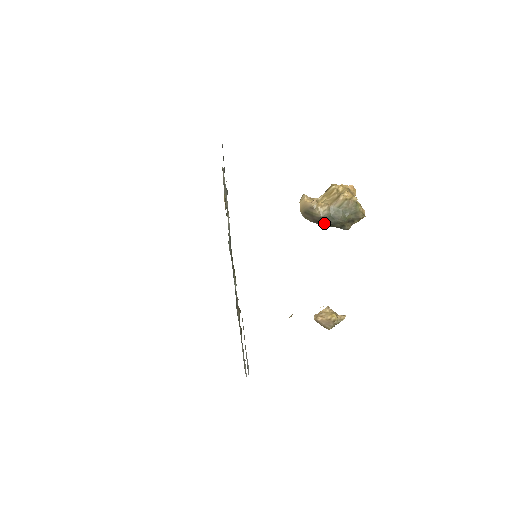
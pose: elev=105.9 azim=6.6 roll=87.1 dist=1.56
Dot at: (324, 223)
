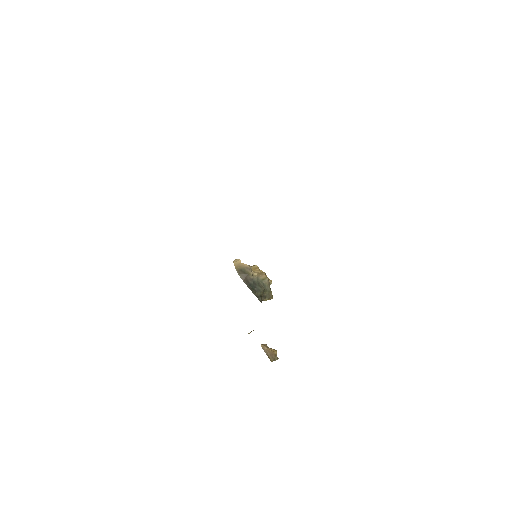
Dot at: (251, 286)
